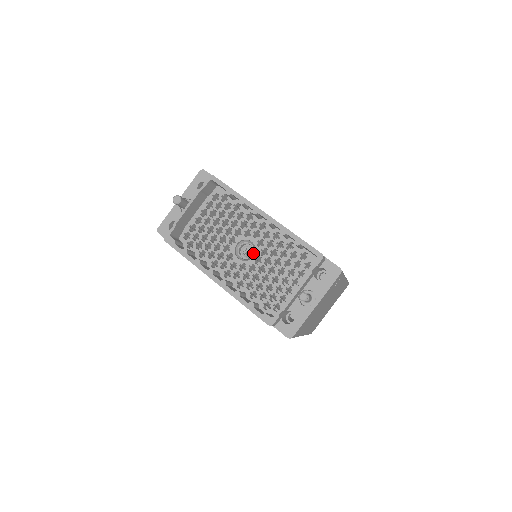
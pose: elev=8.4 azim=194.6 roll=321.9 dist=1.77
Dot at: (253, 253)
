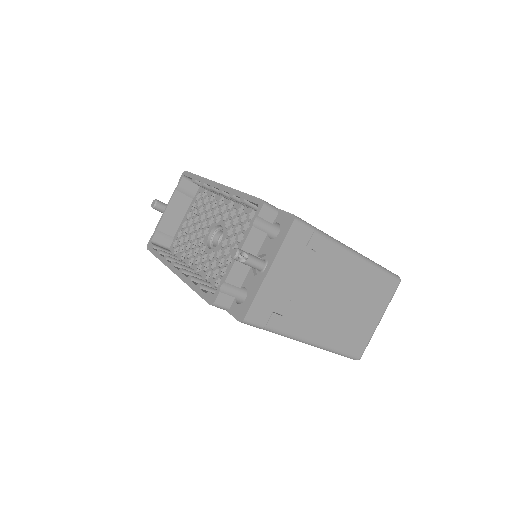
Dot at: occluded
